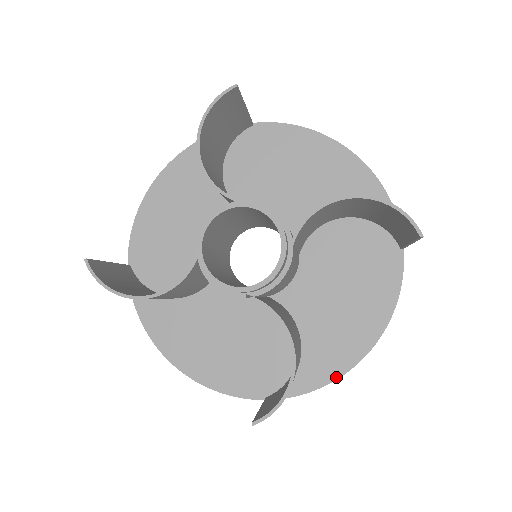
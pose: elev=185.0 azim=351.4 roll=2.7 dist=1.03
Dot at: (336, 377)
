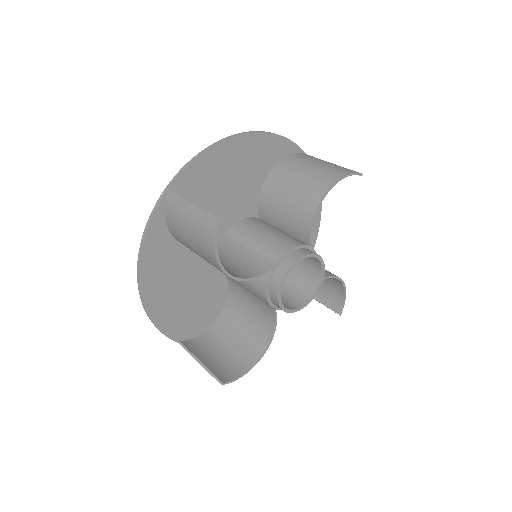
Dot at: occluded
